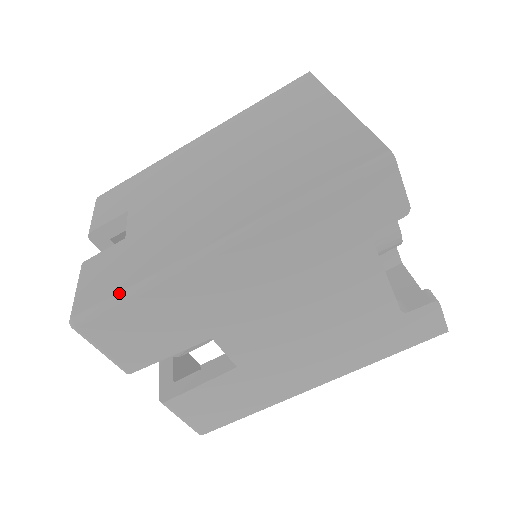
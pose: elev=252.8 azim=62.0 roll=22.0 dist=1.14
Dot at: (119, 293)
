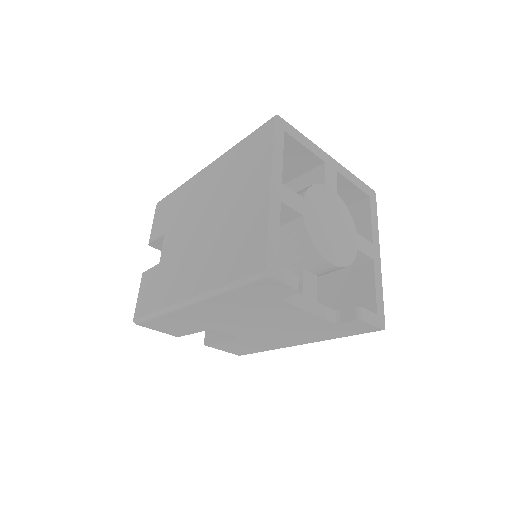
Dot at: (150, 314)
